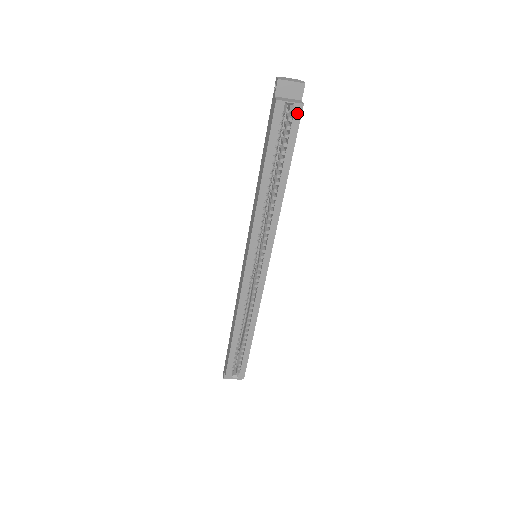
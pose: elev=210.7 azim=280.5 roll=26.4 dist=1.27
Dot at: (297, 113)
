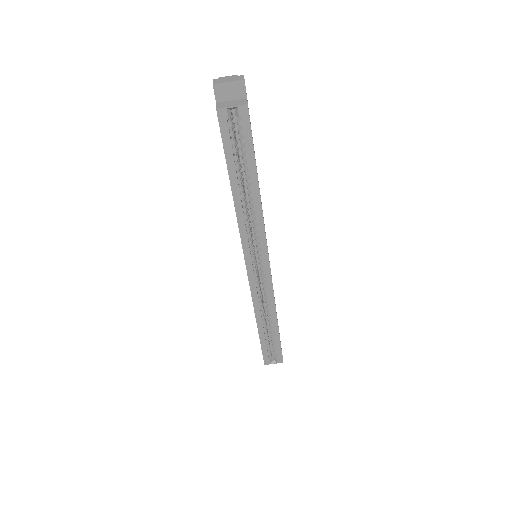
Dot at: (244, 115)
